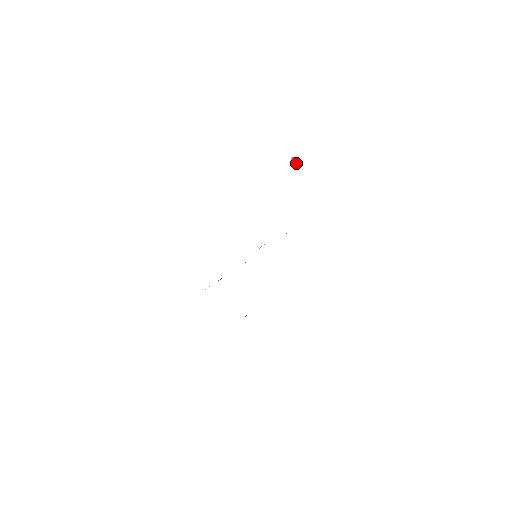
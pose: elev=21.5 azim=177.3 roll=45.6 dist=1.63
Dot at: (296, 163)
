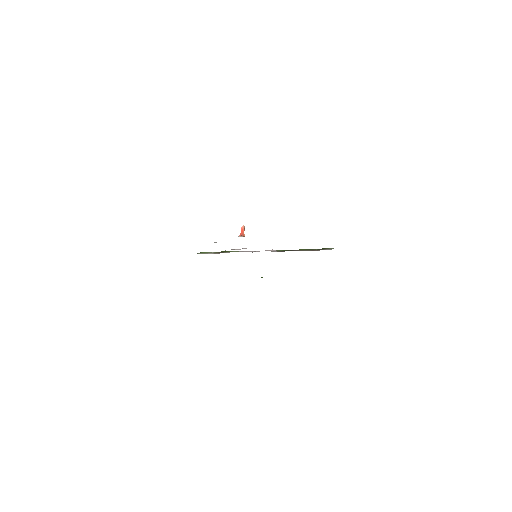
Dot at: (239, 235)
